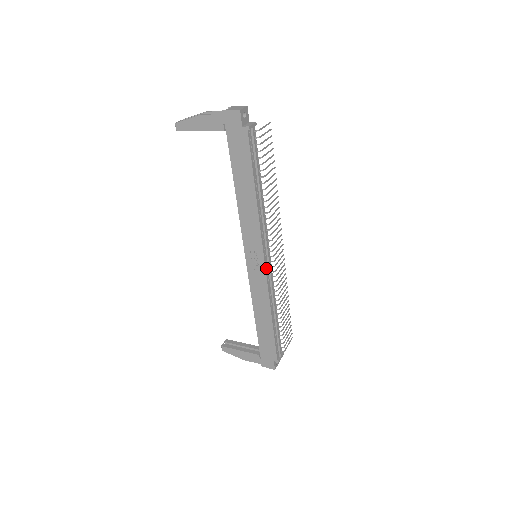
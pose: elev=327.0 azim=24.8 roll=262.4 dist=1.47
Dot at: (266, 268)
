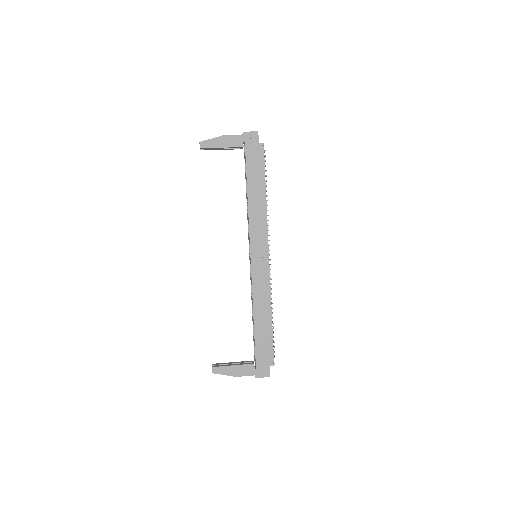
Dot at: (268, 263)
